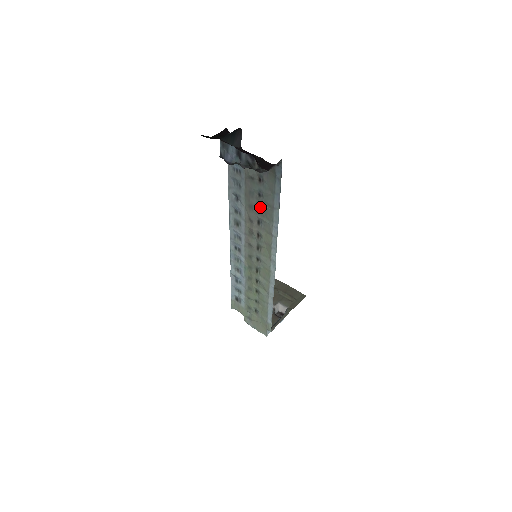
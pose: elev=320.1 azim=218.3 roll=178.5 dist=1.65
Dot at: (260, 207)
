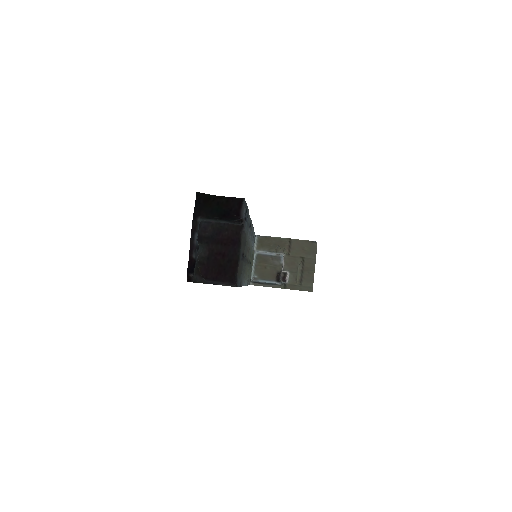
Dot at: (245, 260)
